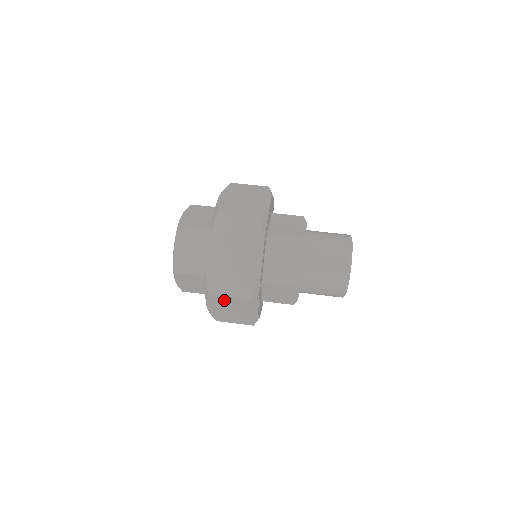
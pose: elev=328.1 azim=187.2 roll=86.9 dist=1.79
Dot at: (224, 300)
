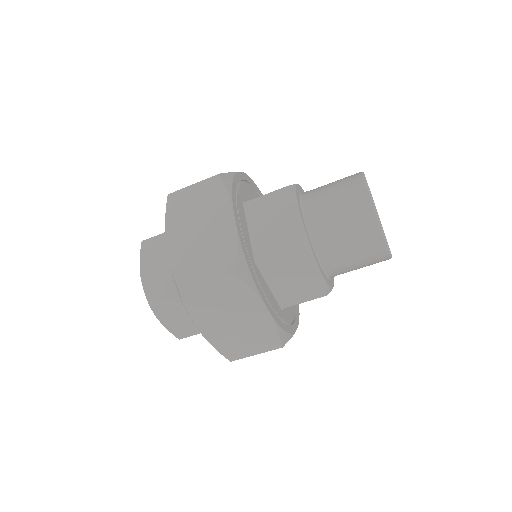
Dot at: (206, 298)
